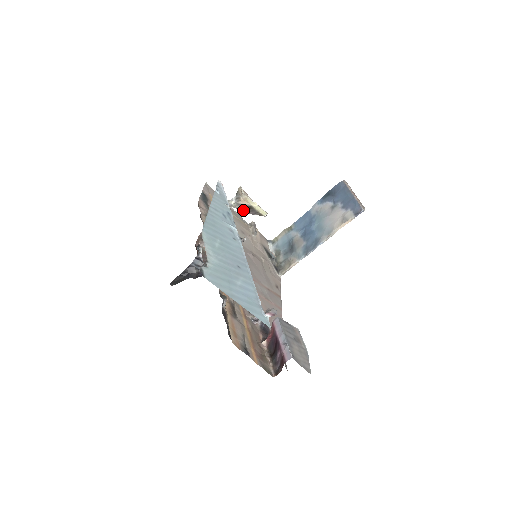
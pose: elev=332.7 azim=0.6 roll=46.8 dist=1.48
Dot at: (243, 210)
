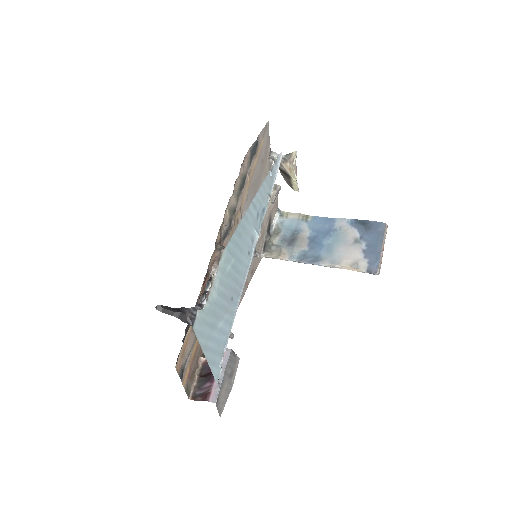
Dot at: (280, 170)
